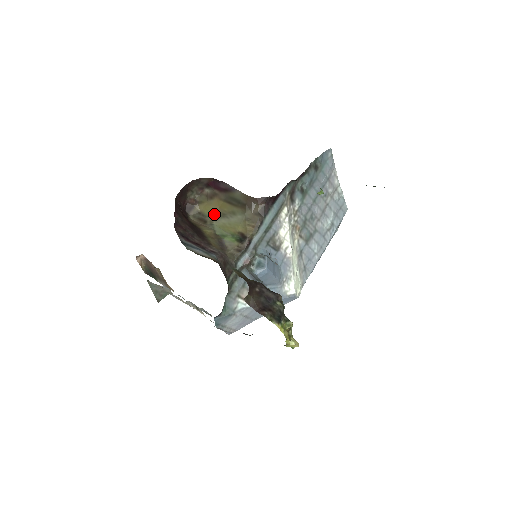
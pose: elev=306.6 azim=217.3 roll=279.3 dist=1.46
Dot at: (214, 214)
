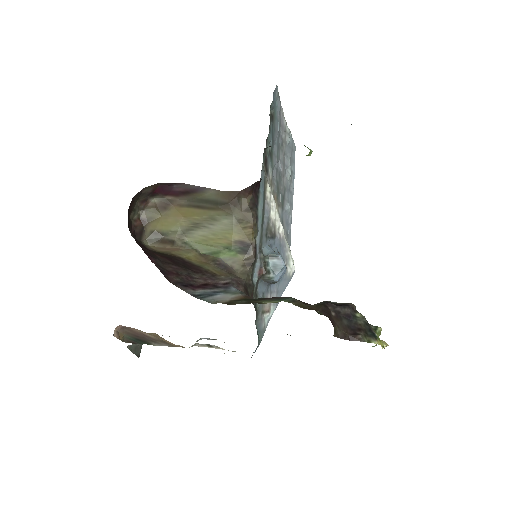
Dot at: (179, 228)
